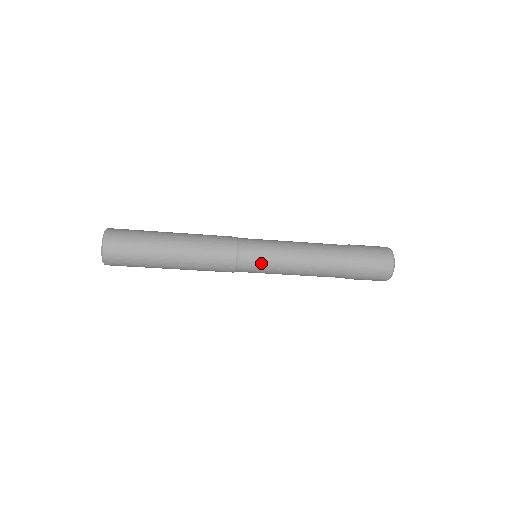
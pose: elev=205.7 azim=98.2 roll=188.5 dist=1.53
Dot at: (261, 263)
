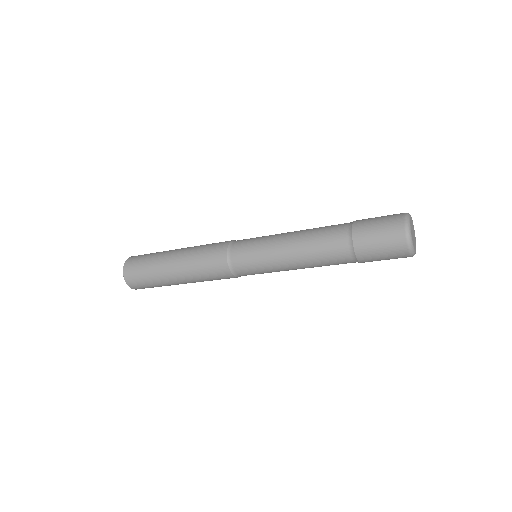
Dot at: (260, 273)
